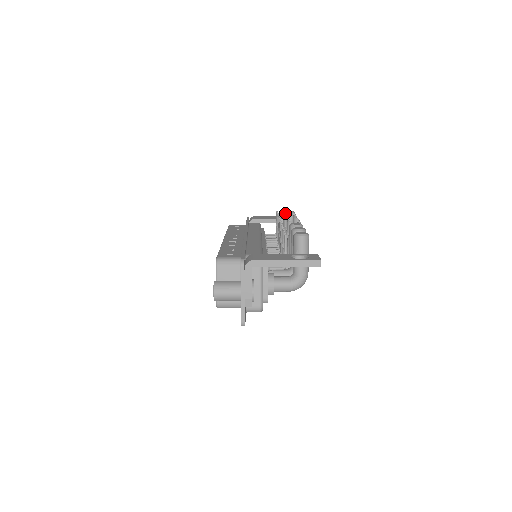
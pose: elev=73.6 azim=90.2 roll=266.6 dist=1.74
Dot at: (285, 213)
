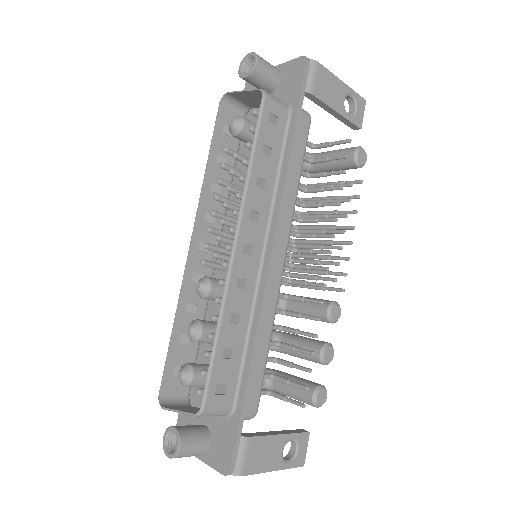
Dot at: (352, 184)
